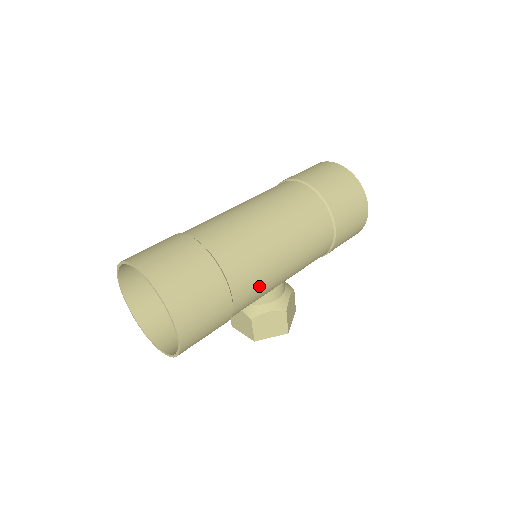
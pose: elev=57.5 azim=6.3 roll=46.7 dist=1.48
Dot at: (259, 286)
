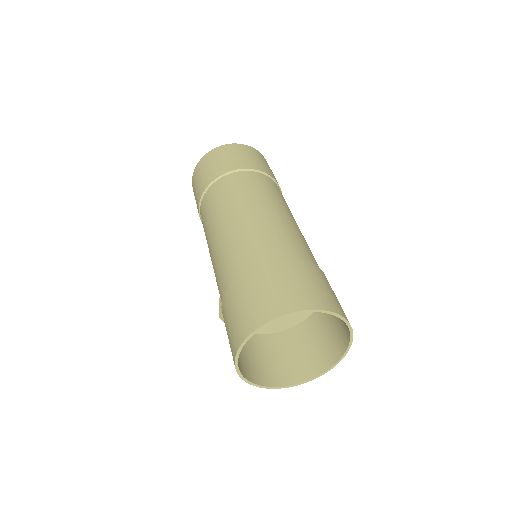
Dot at: occluded
